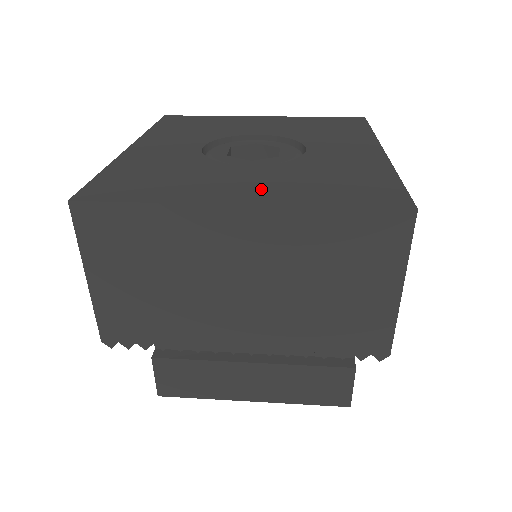
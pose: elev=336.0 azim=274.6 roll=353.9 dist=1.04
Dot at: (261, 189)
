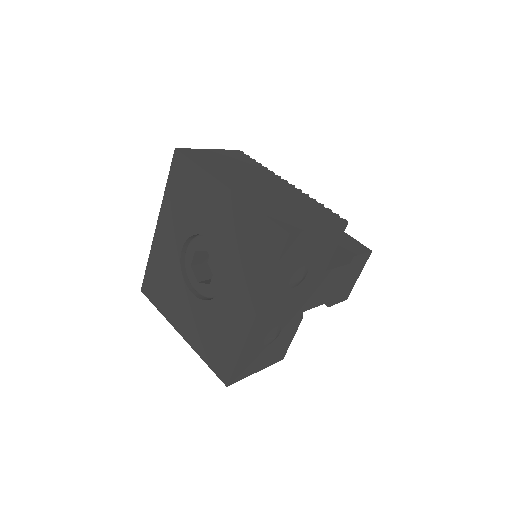
Dot at: (189, 326)
